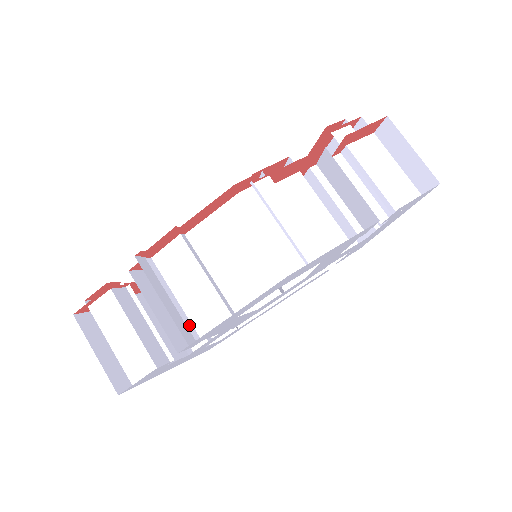
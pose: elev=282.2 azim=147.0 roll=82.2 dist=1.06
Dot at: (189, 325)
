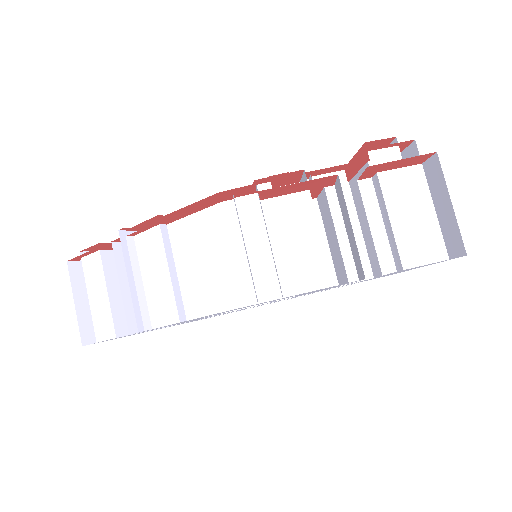
Dot at: (145, 313)
